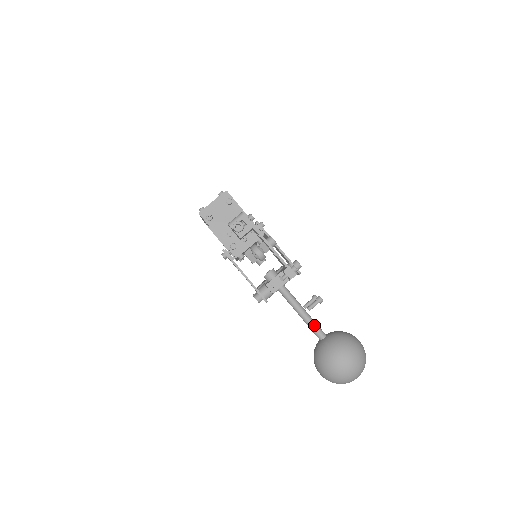
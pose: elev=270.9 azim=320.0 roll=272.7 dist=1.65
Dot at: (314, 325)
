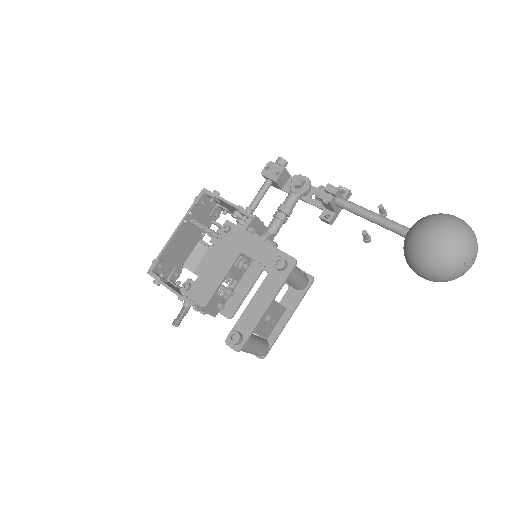
Dot at: (393, 221)
